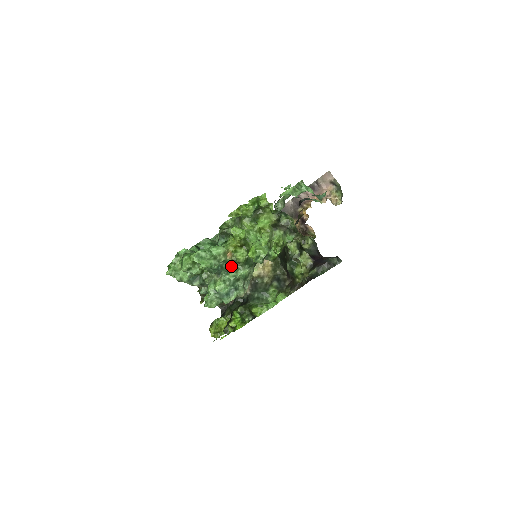
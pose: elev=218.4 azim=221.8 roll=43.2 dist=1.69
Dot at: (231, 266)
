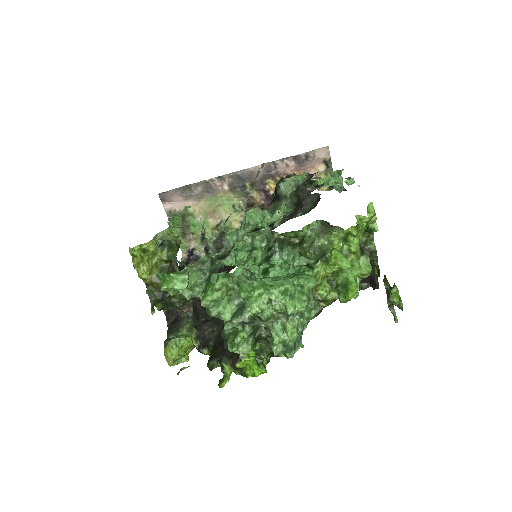
Dot at: occluded
